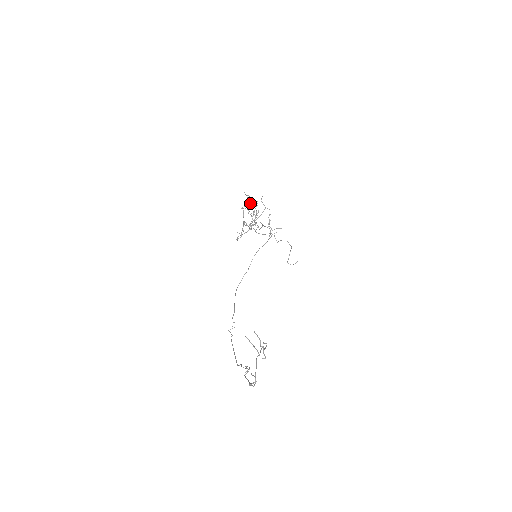
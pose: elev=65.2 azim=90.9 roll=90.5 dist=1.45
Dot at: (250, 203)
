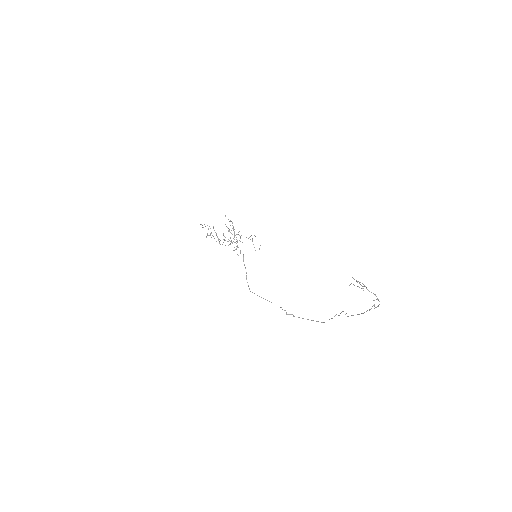
Dot at: occluded
